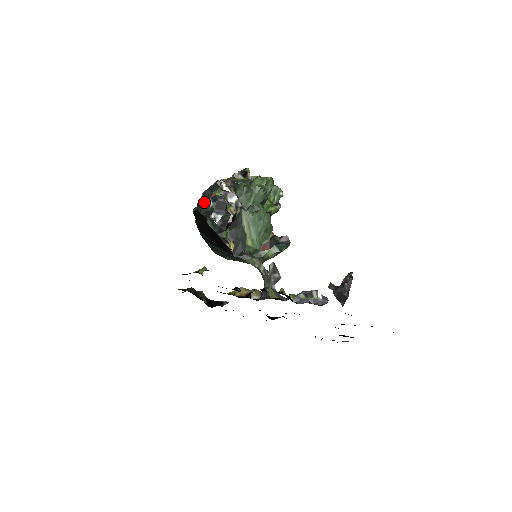
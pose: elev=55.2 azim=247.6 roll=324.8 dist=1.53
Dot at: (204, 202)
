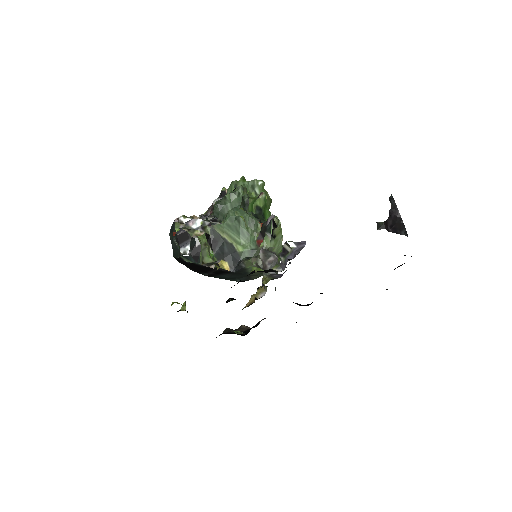
Dot at: (173, 246)
